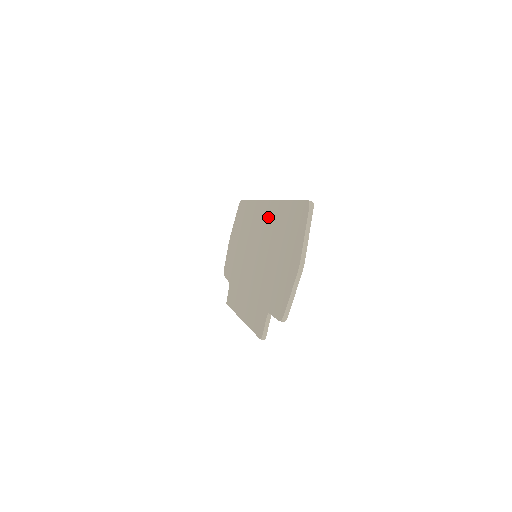
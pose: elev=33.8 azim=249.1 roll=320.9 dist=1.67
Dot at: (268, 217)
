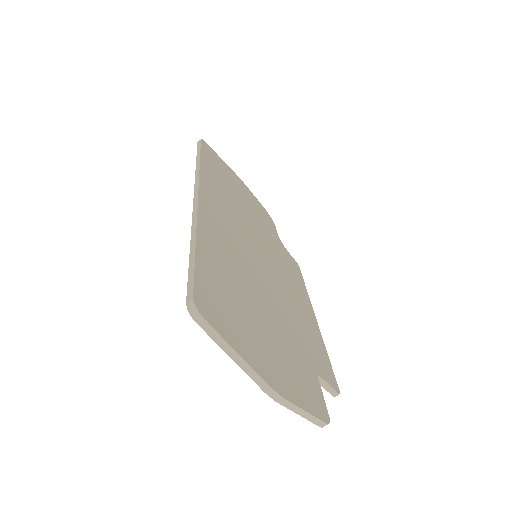
Dot at: occluded
